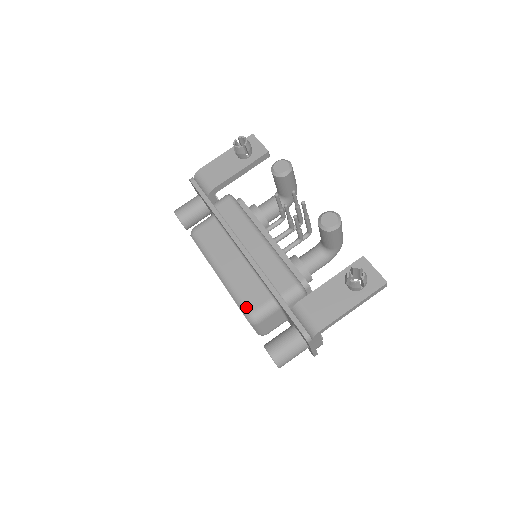
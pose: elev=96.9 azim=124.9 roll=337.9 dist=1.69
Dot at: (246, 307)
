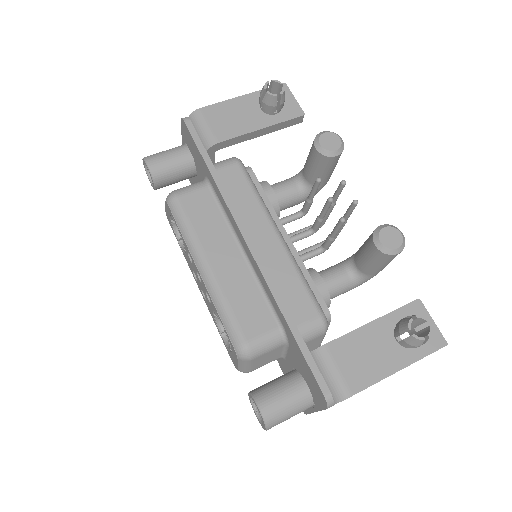
Dot at: (239, 332)
